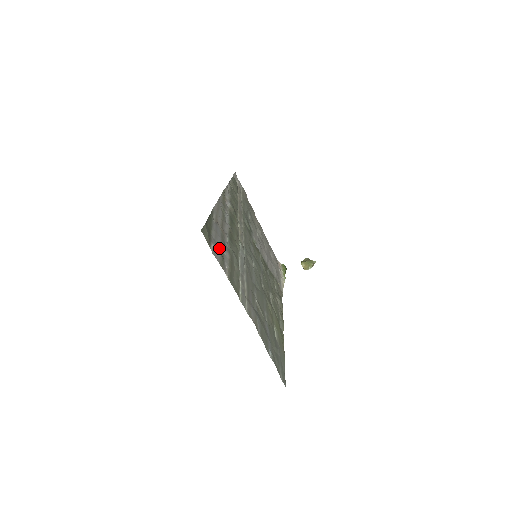
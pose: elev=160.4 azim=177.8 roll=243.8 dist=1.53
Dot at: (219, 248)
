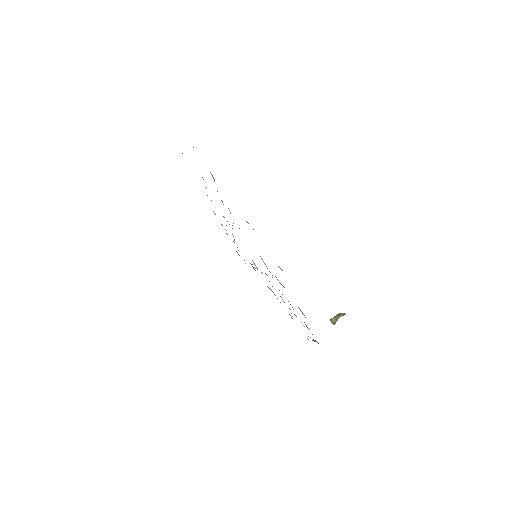
Dot at: occluded
